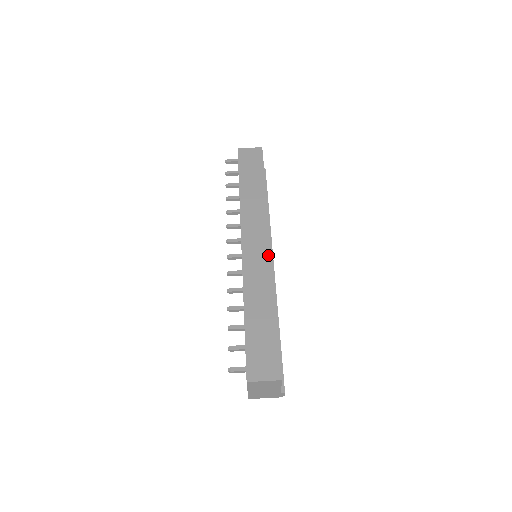
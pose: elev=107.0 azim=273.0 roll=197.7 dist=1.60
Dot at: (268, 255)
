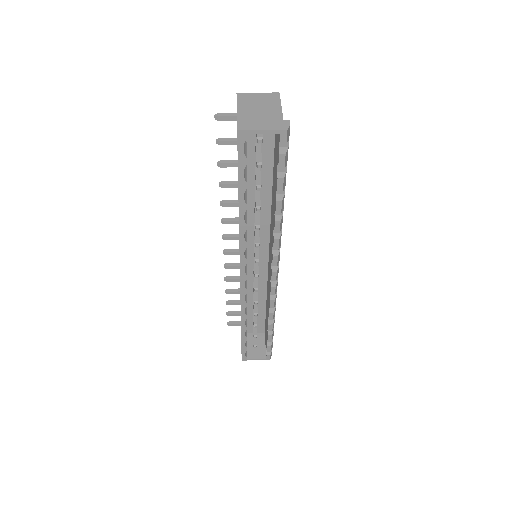
Dot at: occluded
